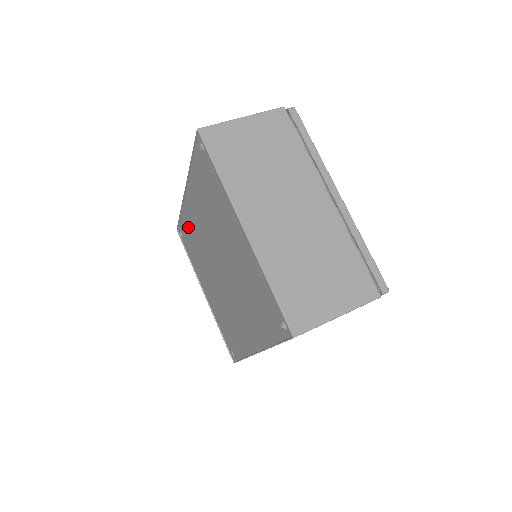
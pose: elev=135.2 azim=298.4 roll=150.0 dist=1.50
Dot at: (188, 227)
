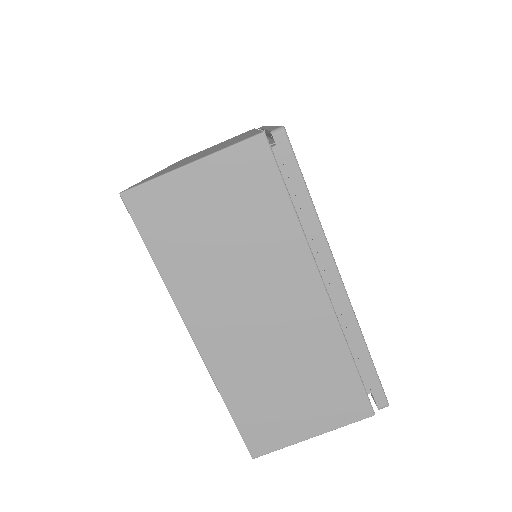
Dot at: occluded
